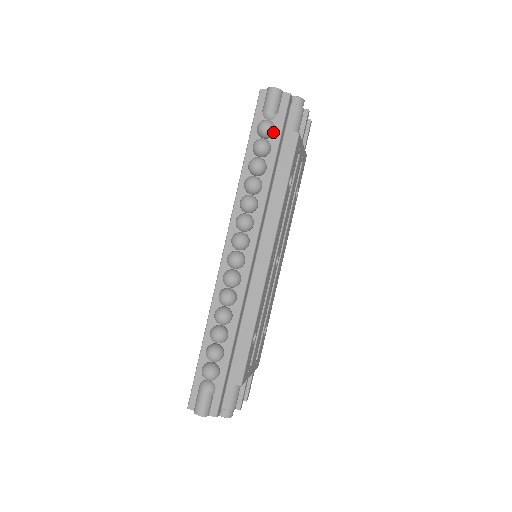
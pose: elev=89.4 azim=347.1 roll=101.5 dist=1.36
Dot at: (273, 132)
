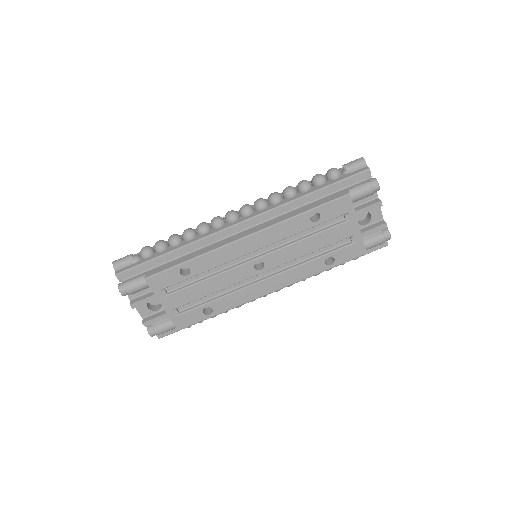
Dot at: (334, 177)
